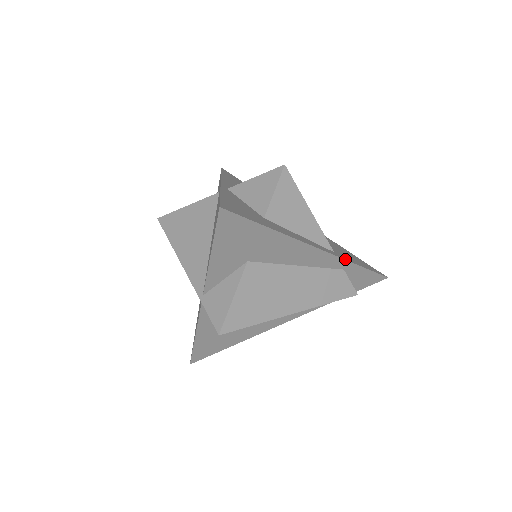
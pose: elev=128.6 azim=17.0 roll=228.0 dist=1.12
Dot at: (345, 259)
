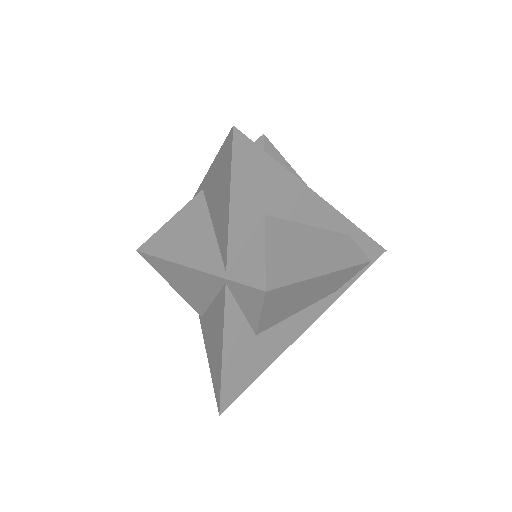
Dot at: (347, 219)
